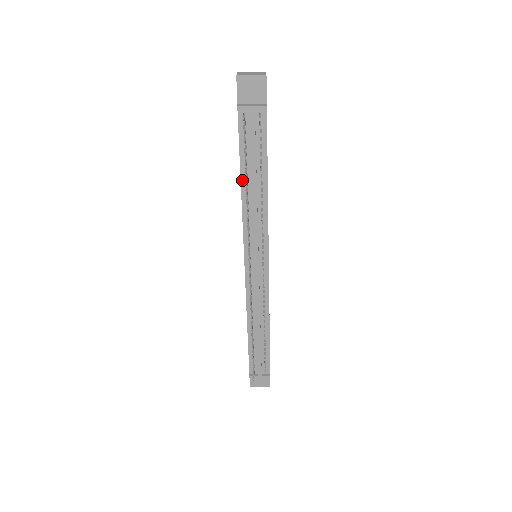
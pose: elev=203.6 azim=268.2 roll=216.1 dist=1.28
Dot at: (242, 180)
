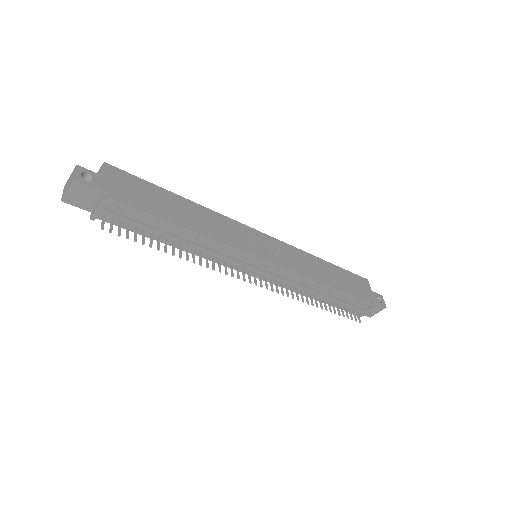
Dot at: (168, 244)
